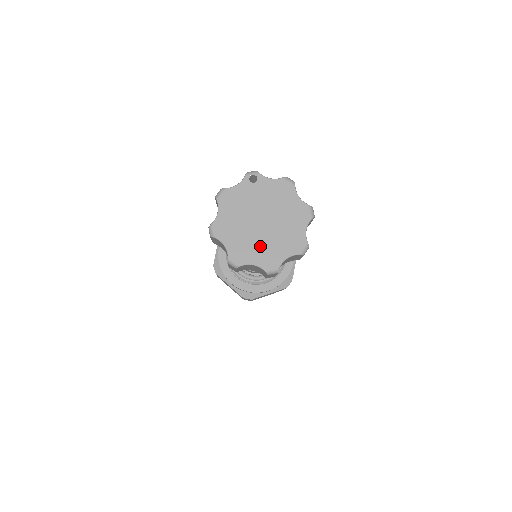
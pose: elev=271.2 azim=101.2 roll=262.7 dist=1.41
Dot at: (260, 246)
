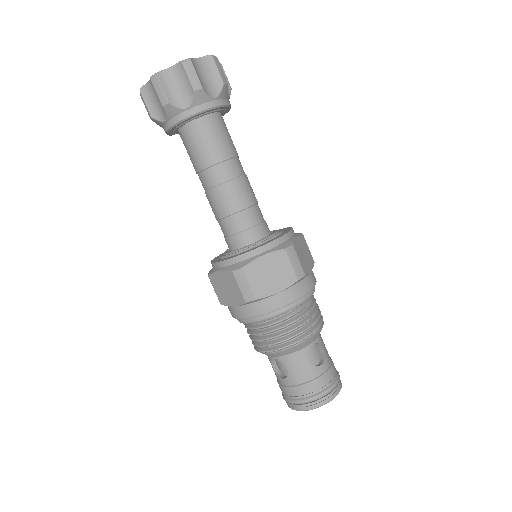
Dot at: occluded
